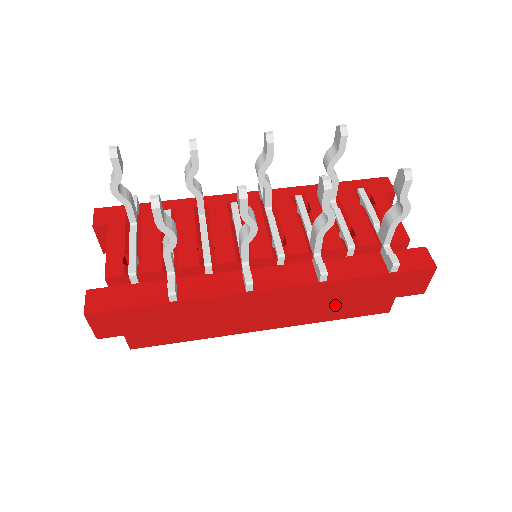
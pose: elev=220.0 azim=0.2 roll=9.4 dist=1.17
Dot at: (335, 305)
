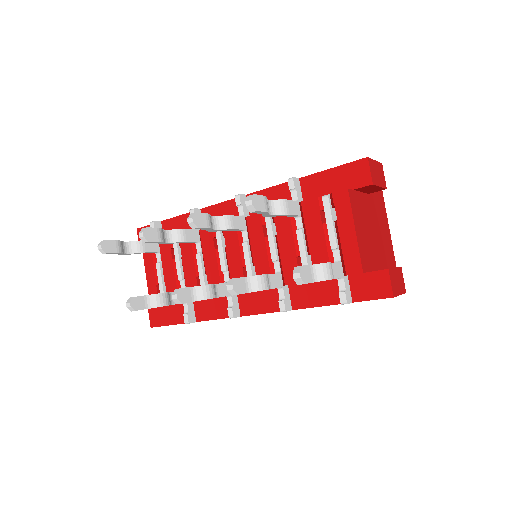
Dot at: occluded
